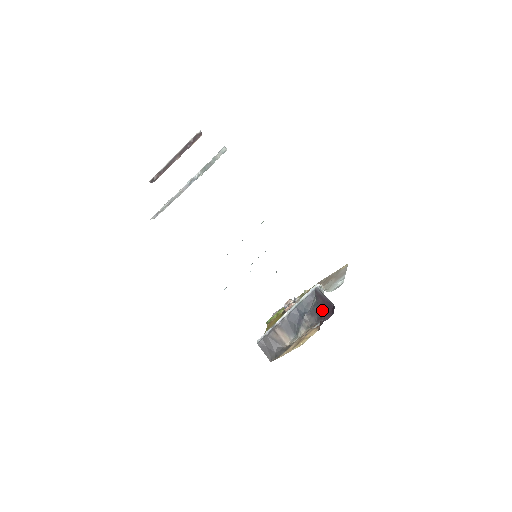
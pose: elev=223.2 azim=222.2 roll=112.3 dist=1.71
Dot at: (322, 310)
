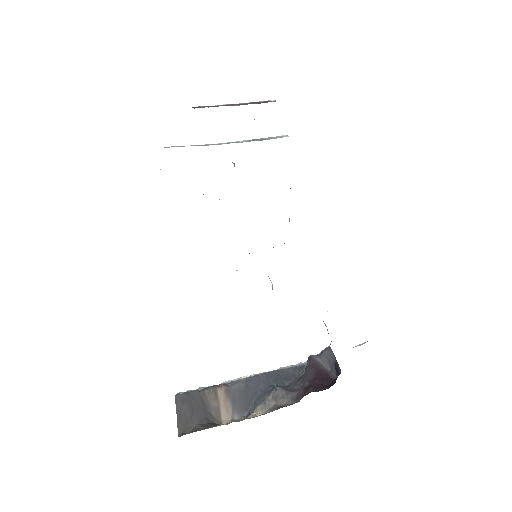
Dot at: (312, 382)
